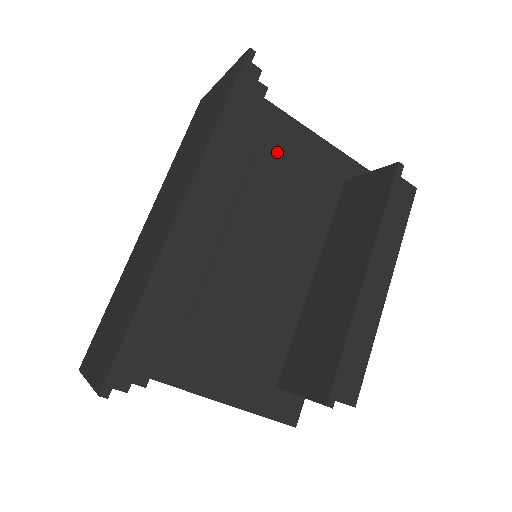
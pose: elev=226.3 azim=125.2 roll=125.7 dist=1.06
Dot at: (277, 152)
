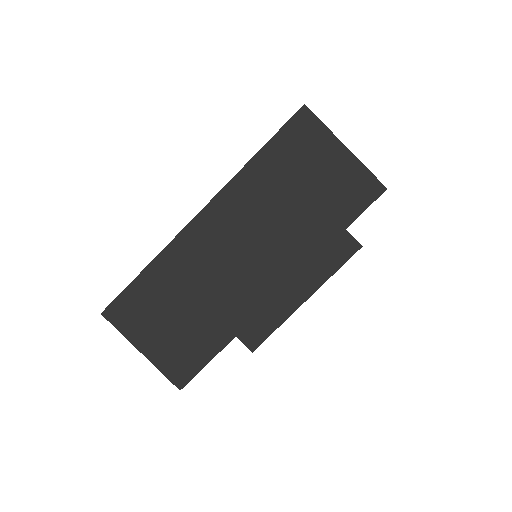
Dot at: occluded
